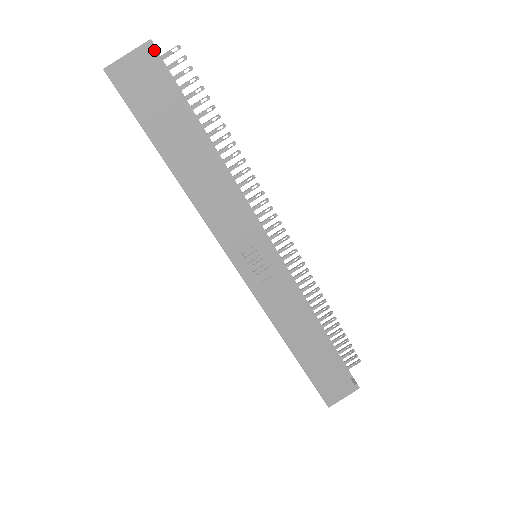
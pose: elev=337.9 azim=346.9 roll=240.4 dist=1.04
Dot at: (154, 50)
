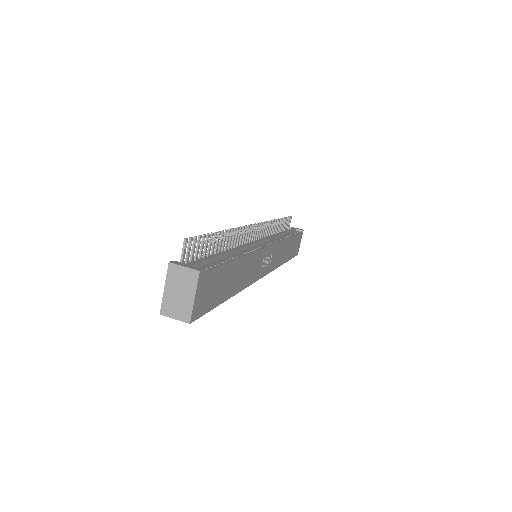
Dot at: (203, 272)
